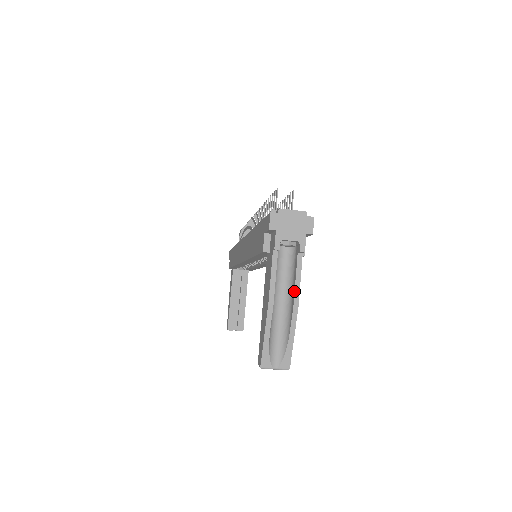
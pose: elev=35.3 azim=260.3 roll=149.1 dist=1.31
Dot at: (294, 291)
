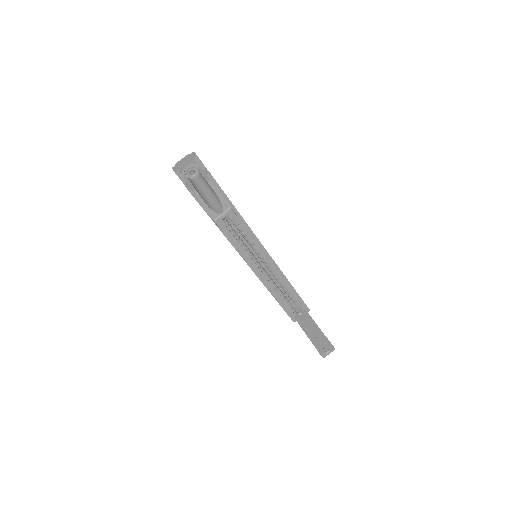
Dot at: occluded
